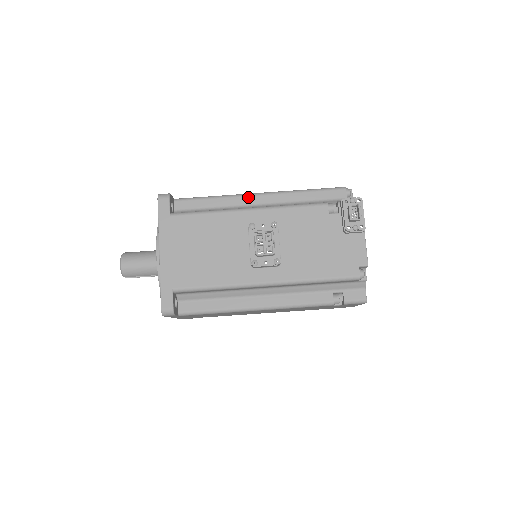
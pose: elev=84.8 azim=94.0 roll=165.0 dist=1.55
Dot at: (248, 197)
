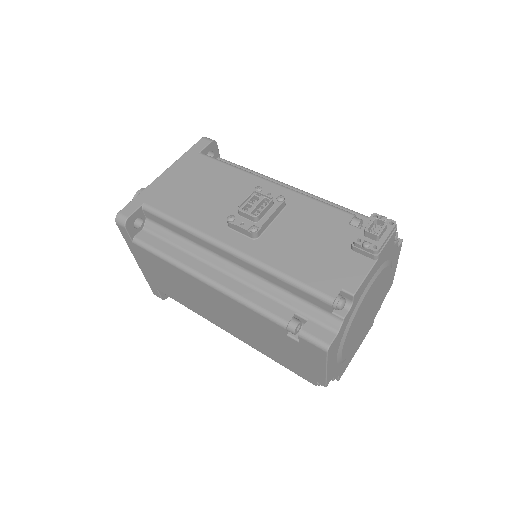
Dot at: (284, 185)
